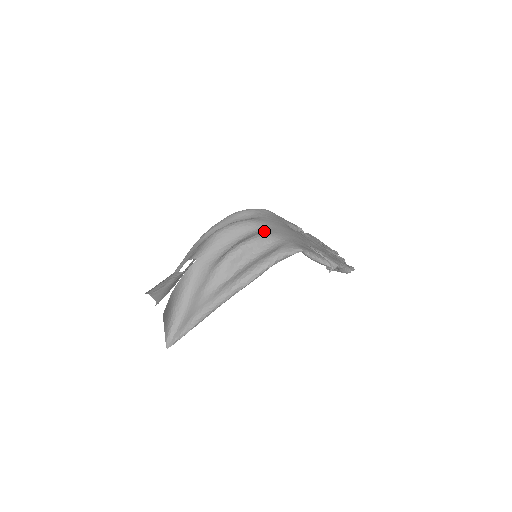
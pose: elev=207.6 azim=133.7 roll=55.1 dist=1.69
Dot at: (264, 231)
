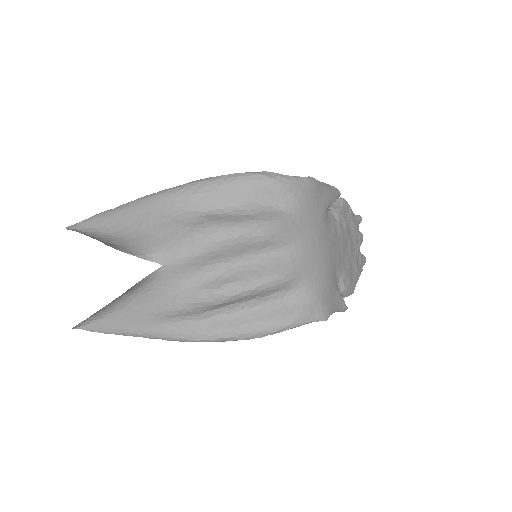
Dot at: (290, 262)
